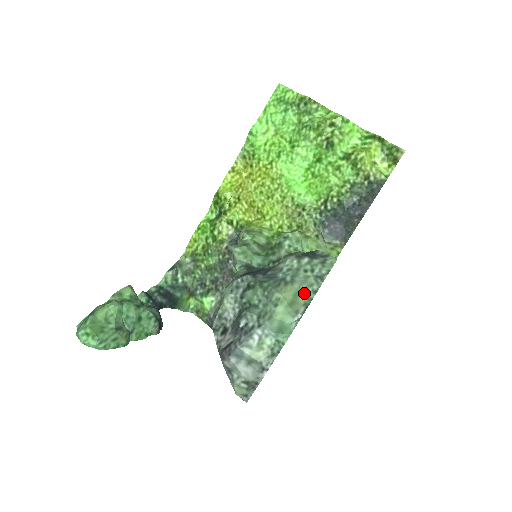
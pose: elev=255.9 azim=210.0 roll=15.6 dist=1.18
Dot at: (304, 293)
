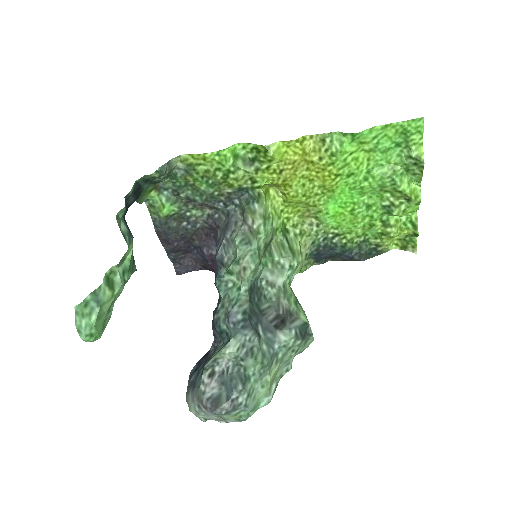
Dot at: (281, 370)
